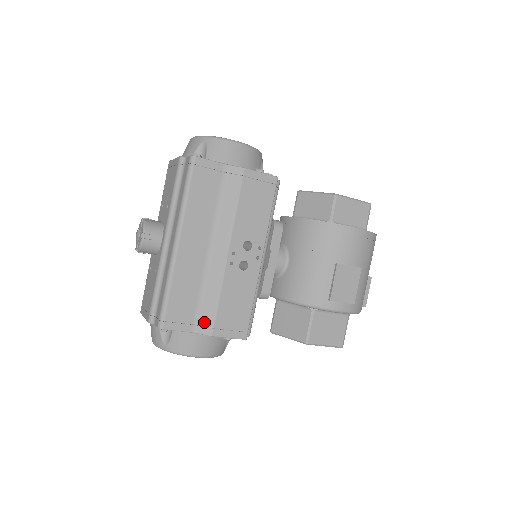
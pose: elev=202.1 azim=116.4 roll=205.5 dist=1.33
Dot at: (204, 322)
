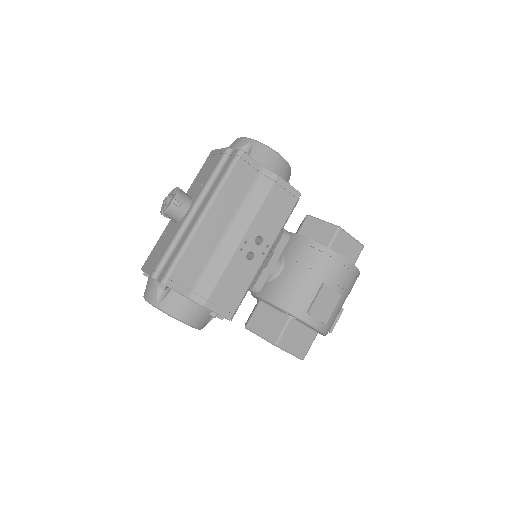
Dot at: (201, 292)
